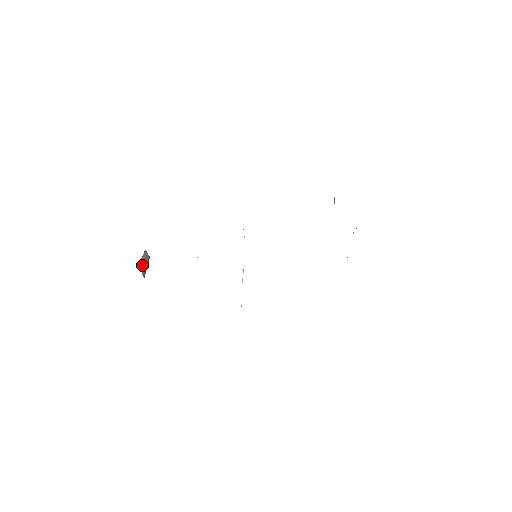
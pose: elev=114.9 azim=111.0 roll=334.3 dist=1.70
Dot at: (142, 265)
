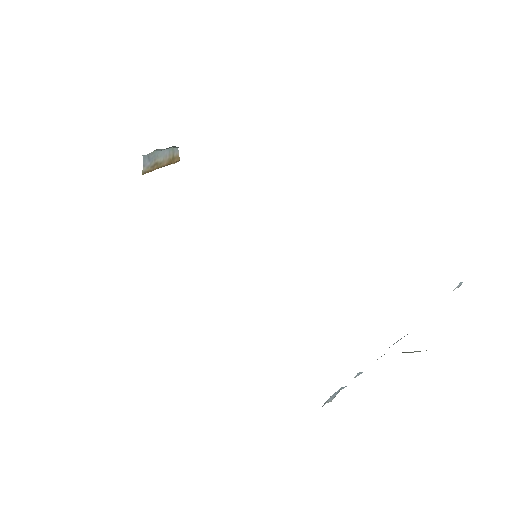
Dot at: (153, 158)
